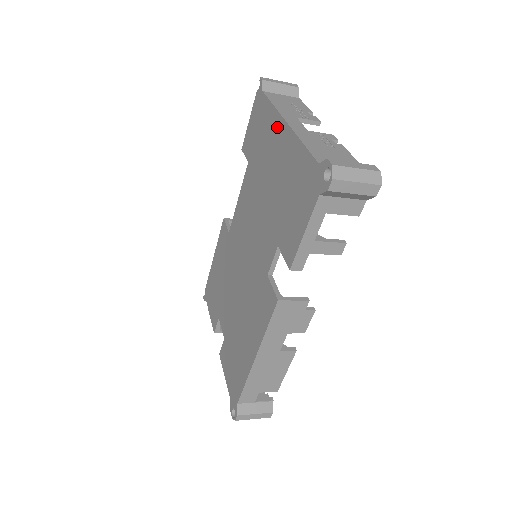
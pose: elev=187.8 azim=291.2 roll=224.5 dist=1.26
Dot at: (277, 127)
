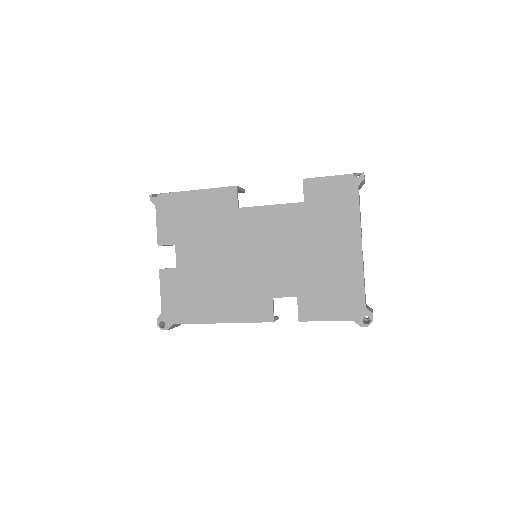
Dot at: (352, 235)
